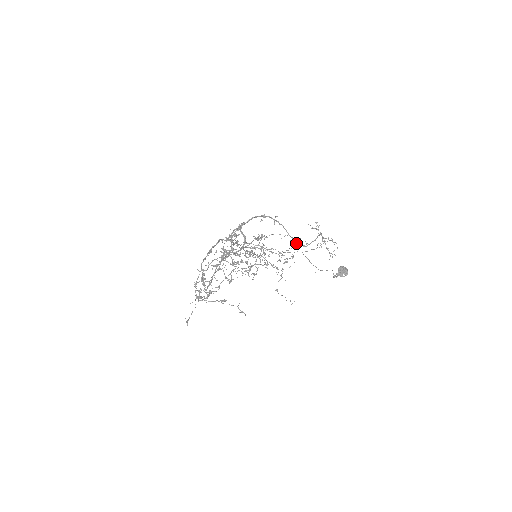
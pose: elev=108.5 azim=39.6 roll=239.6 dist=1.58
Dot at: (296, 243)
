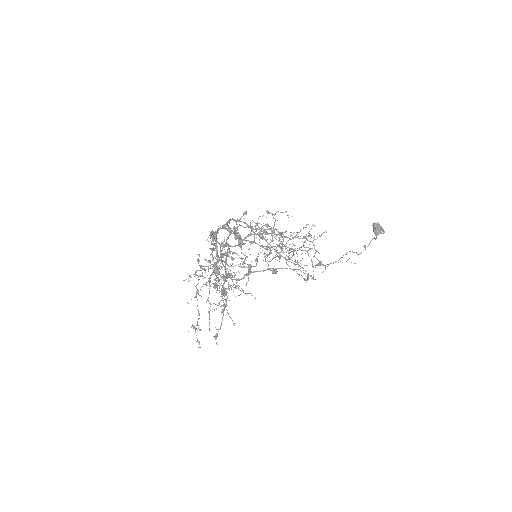
Dot at: (280, 254)
